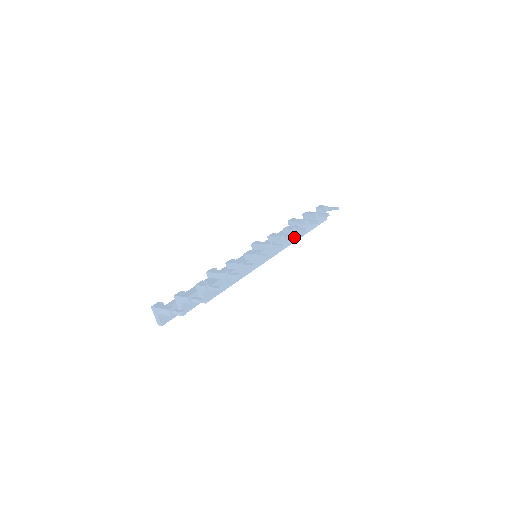
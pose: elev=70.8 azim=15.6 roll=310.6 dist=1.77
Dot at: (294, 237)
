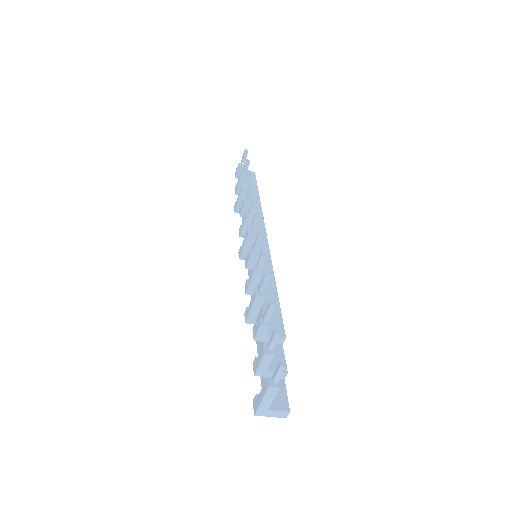
Dot at: (254, 200)
